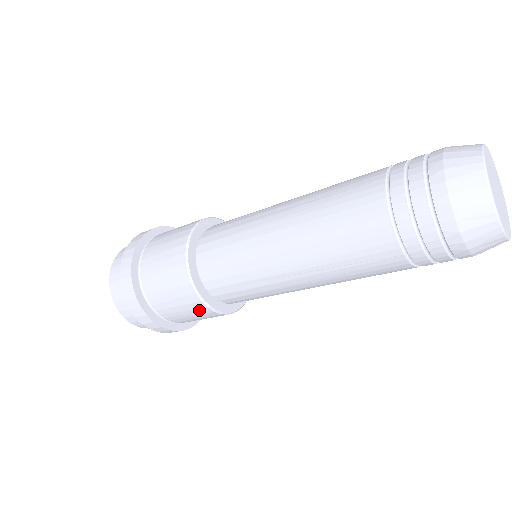
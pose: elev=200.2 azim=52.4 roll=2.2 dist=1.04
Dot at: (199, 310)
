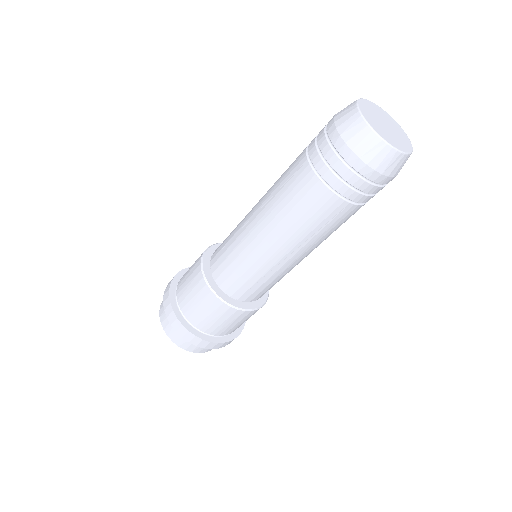
Dot at: (196, 277)
